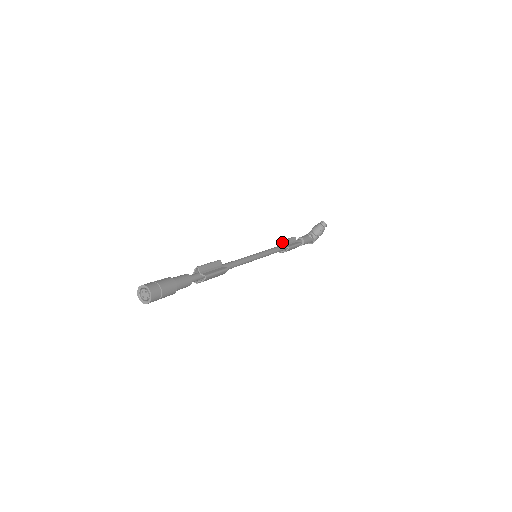
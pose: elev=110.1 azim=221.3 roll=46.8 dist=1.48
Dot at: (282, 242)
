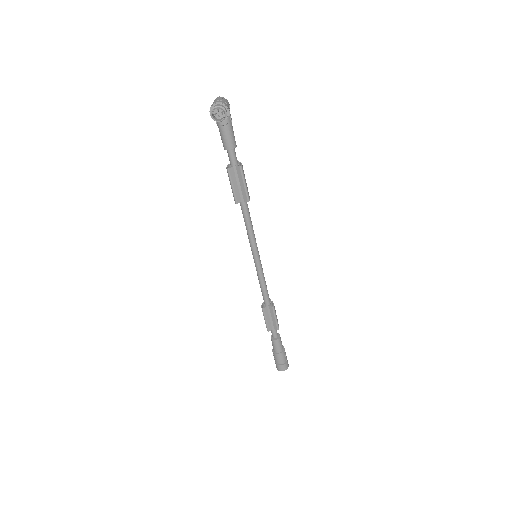
Dot at: occluded
